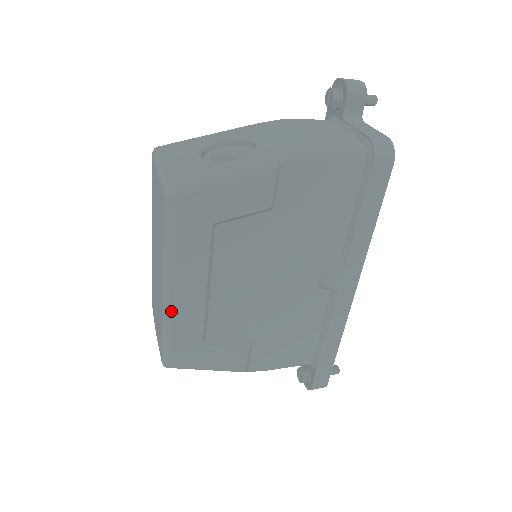
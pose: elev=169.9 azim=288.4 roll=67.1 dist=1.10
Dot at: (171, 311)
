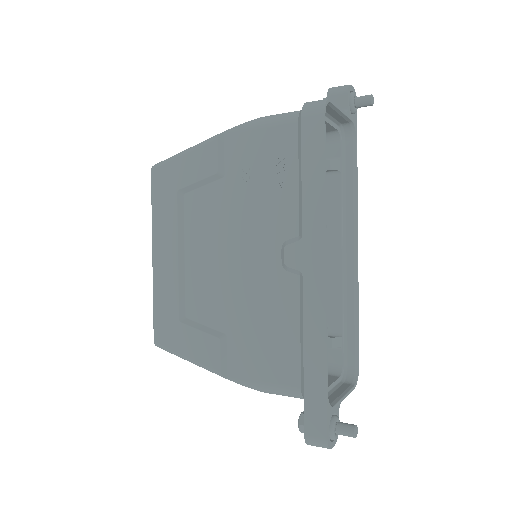
Dot at: (155, 277)
